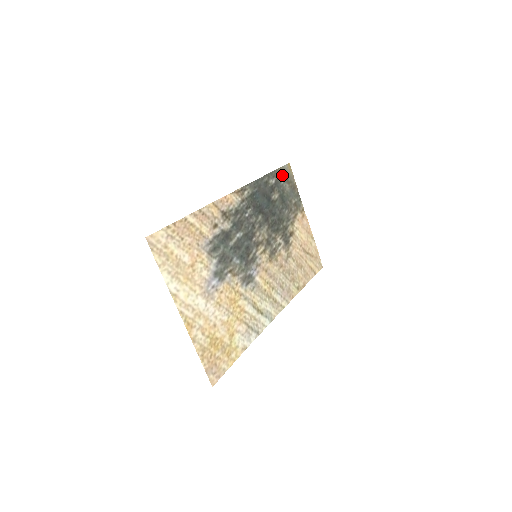
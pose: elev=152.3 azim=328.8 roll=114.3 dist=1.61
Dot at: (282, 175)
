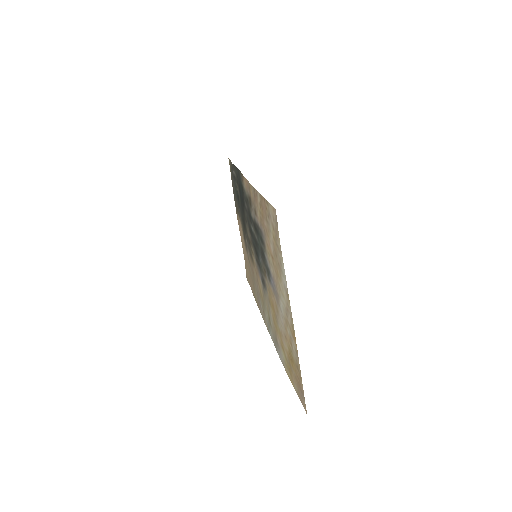
Dot at: (231, 169)
